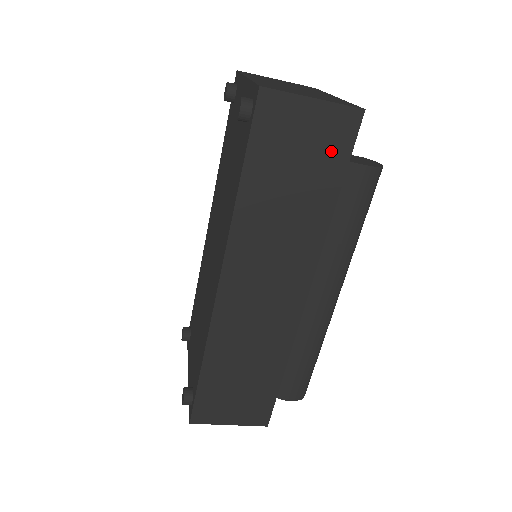
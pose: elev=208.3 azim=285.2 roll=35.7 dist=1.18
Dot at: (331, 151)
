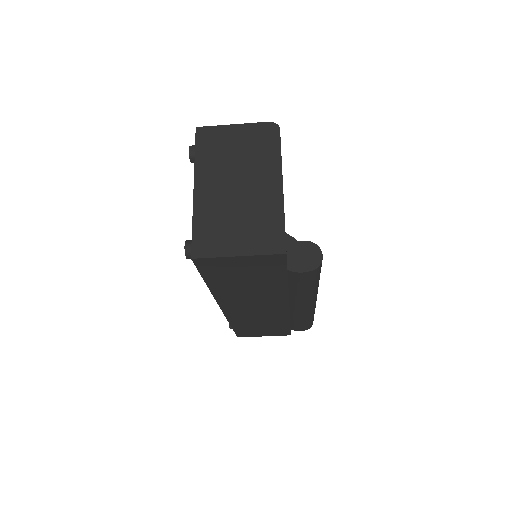
Dot at: (269, 269)
